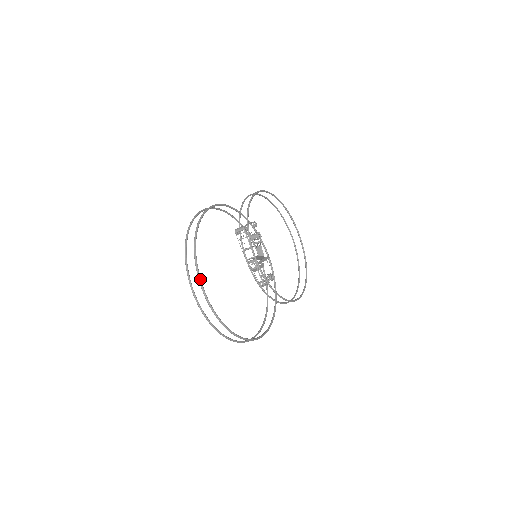
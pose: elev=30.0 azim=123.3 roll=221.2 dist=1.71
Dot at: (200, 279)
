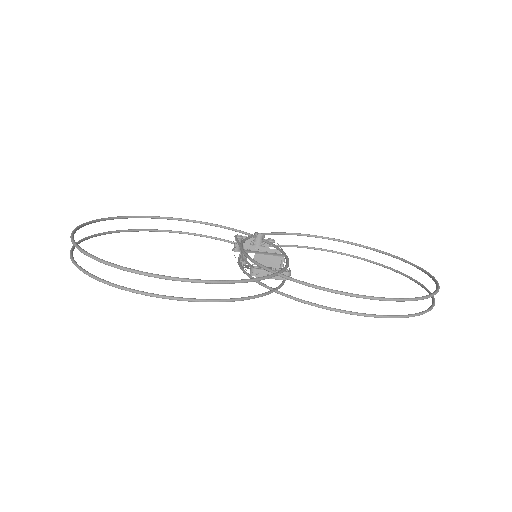
Dot at: (80, 225)
